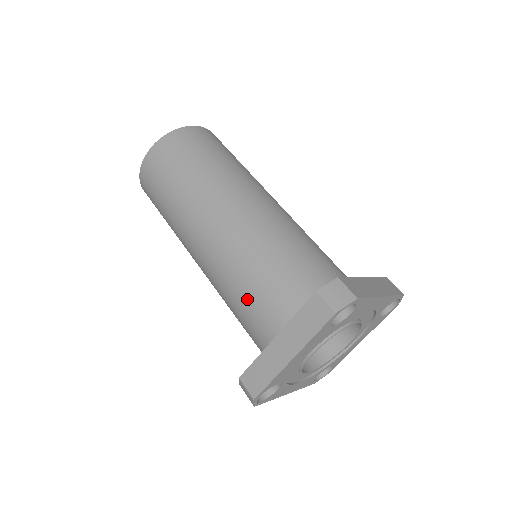
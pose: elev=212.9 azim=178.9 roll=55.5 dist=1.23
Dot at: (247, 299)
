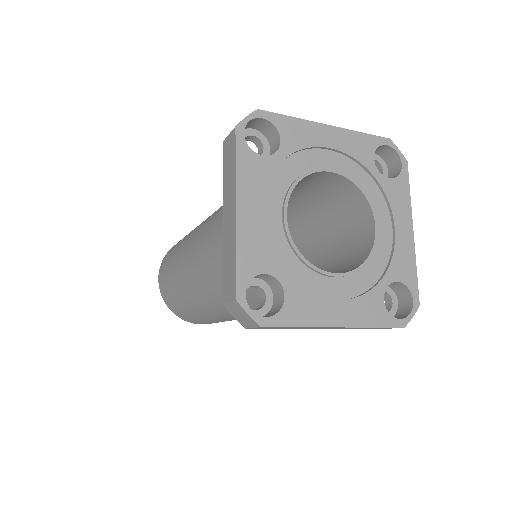
Dot at: (219, 250)
